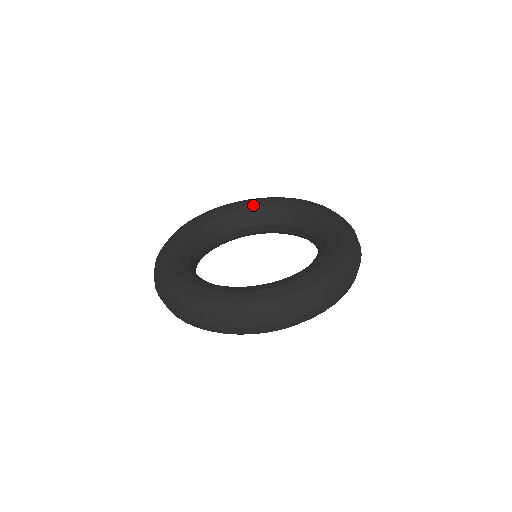
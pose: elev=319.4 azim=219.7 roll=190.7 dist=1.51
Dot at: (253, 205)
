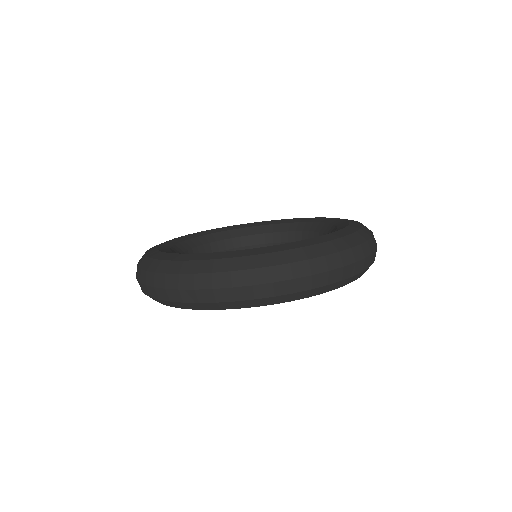
Dot at: (251, 225)
